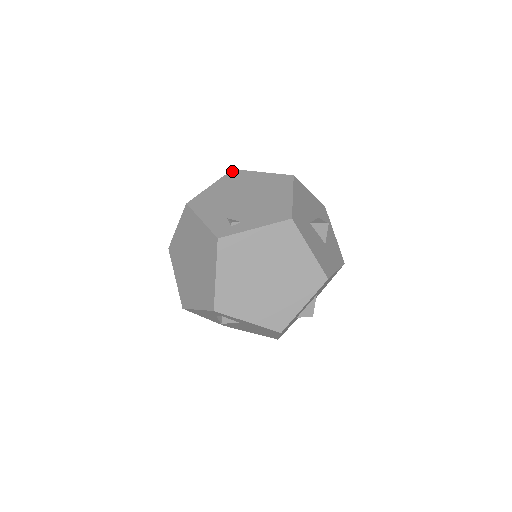
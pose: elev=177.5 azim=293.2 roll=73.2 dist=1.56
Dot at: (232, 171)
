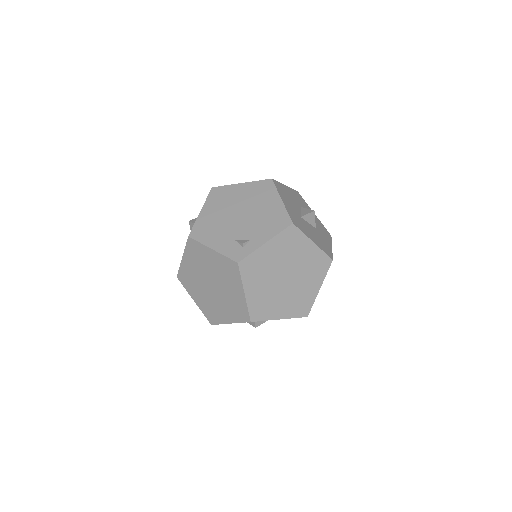
Dot at: (212, 190)
